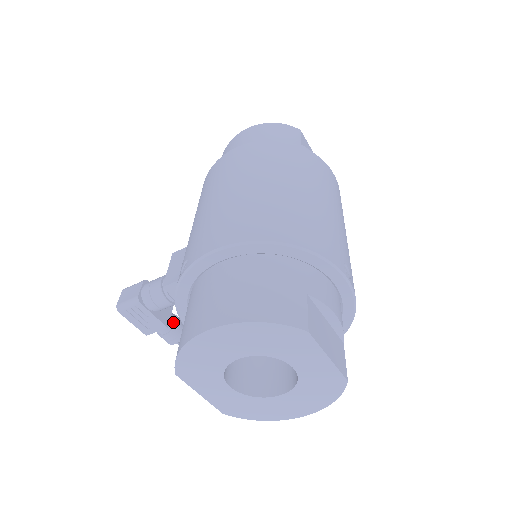
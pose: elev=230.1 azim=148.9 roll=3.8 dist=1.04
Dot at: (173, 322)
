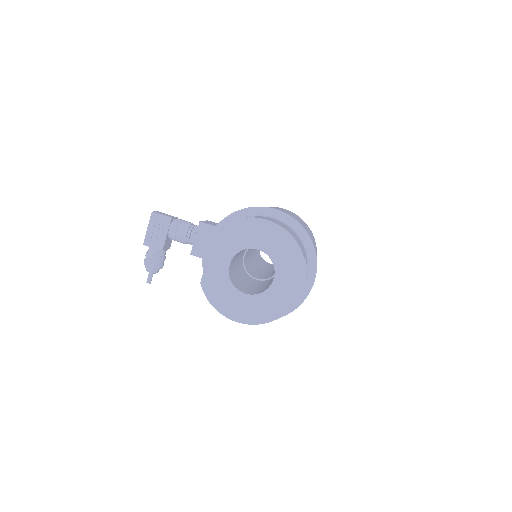
Dot at: (164, 254)
